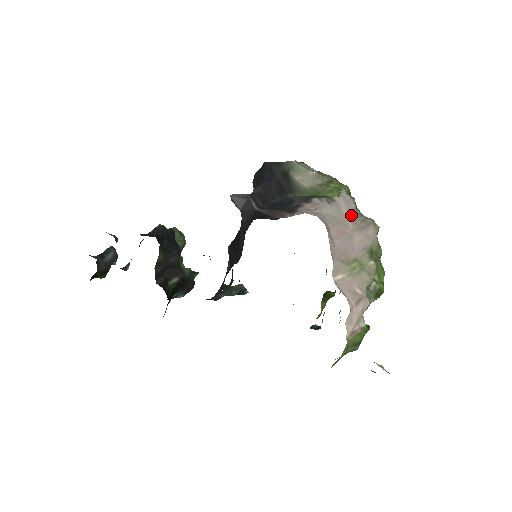
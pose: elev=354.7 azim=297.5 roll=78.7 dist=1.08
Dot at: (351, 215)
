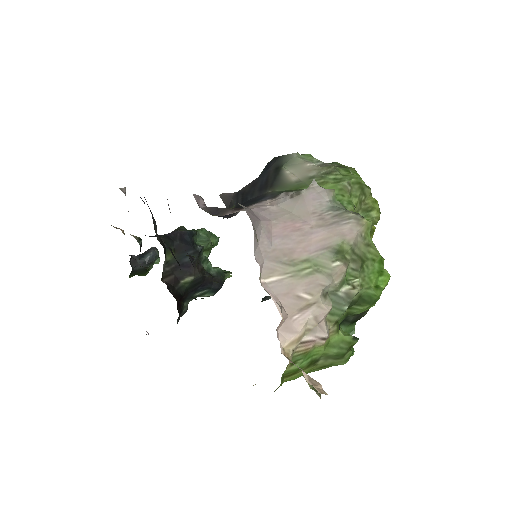
Dot at: (318, 209)
